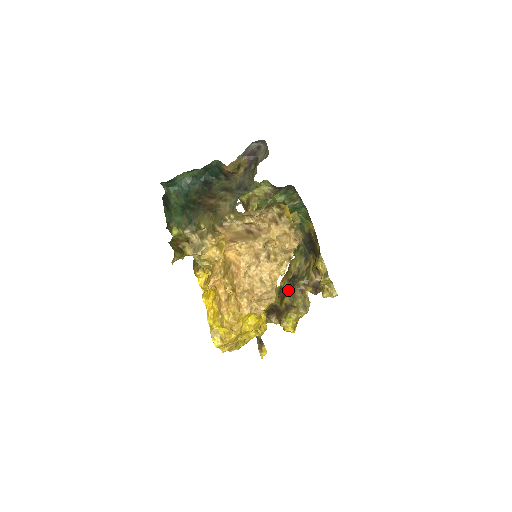
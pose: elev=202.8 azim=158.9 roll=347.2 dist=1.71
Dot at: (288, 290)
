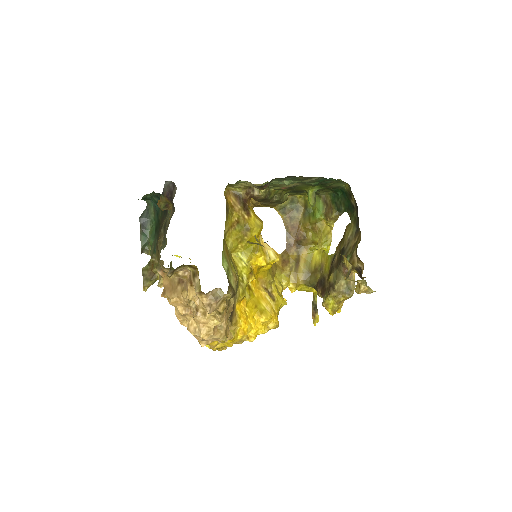
Dot at: (336, 264)
